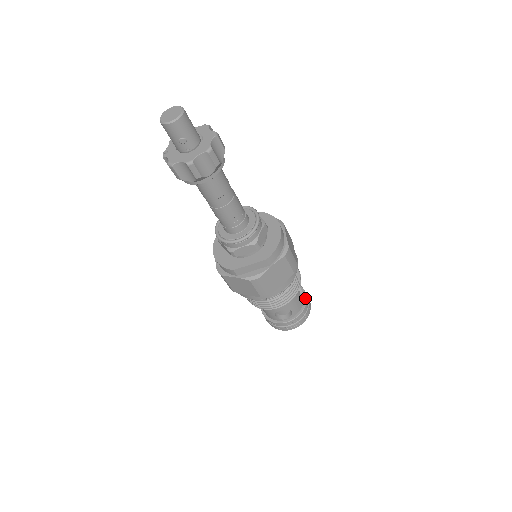
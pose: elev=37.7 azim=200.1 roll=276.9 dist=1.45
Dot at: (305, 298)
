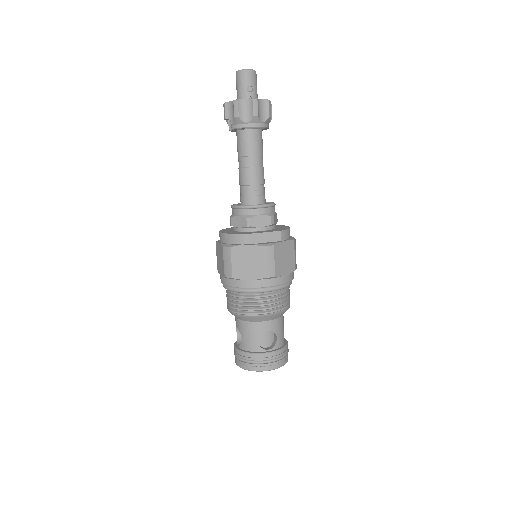
Dot at: (285, 340)
